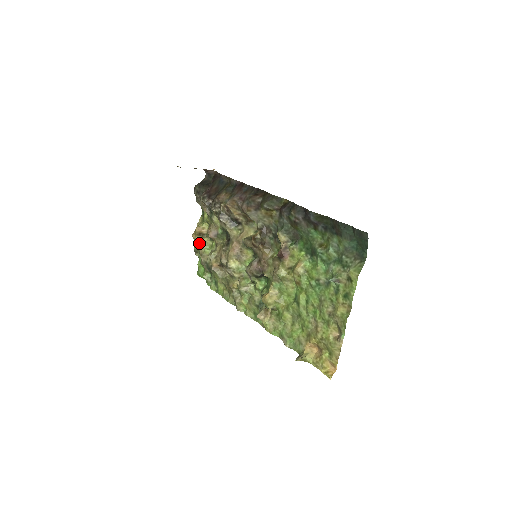
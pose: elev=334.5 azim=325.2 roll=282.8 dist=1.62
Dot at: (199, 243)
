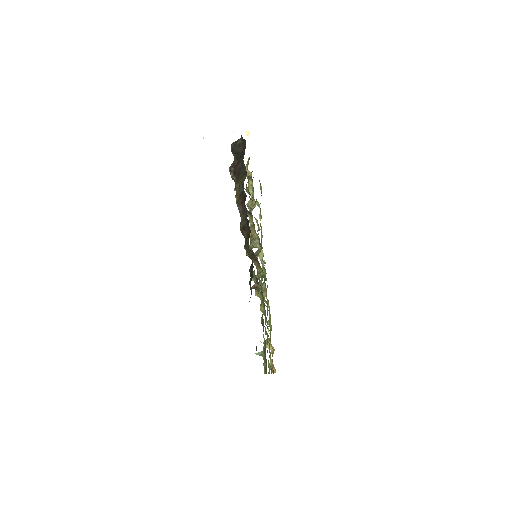
Dot at: occluded
